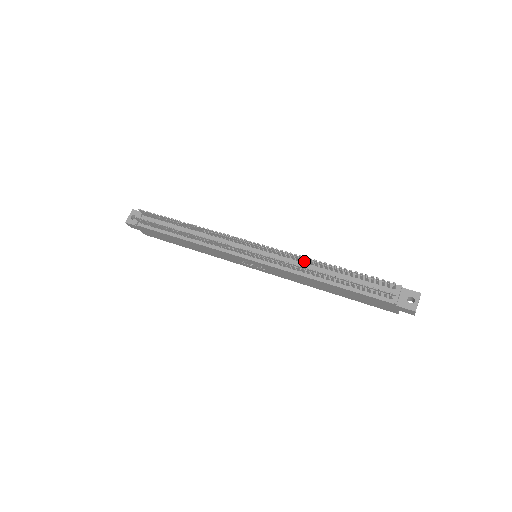
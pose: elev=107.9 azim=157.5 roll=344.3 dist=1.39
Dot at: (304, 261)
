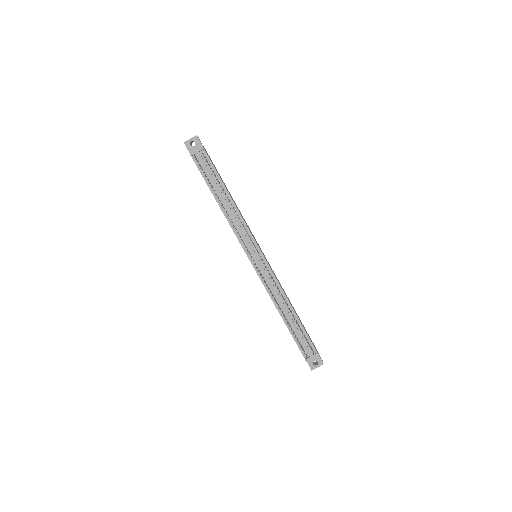
Dot at: (281, 292)
